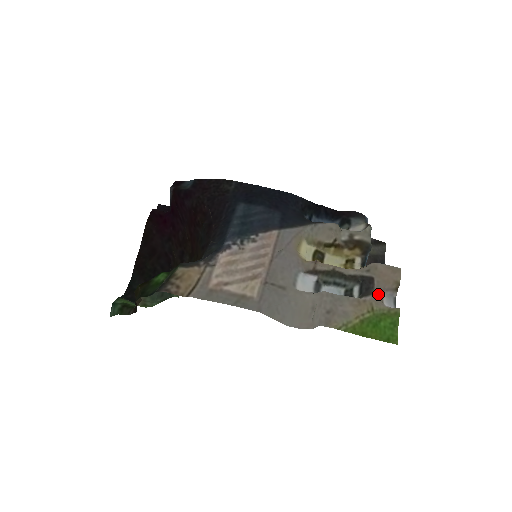
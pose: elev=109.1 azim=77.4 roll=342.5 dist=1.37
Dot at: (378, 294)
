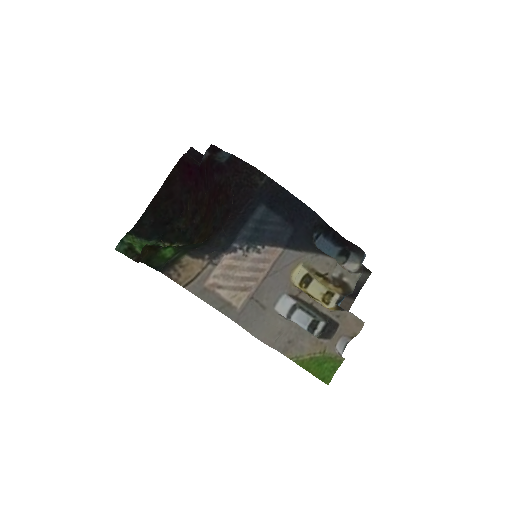
Dot at: (335, 338)
